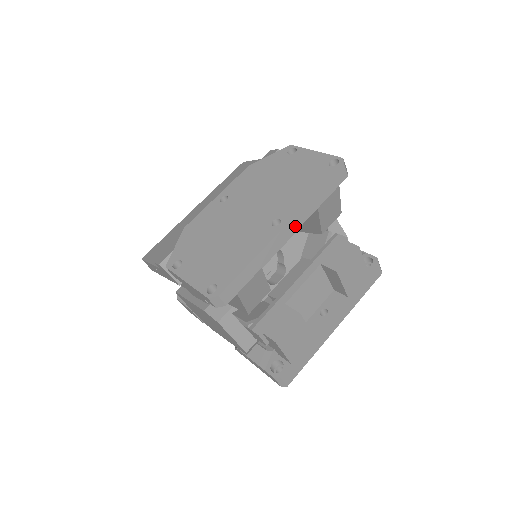
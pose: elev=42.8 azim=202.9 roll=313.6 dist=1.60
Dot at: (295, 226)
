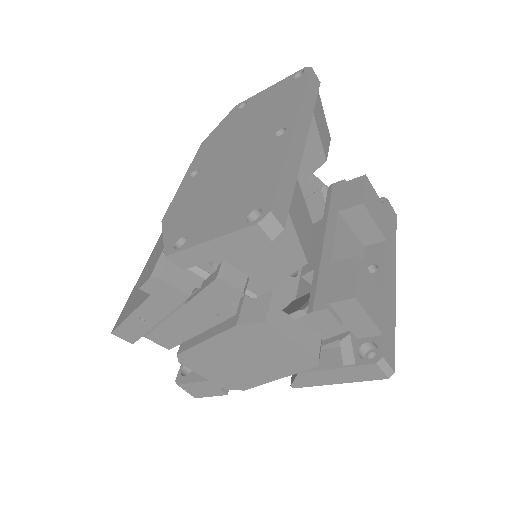
Dot at: (303, 129)
